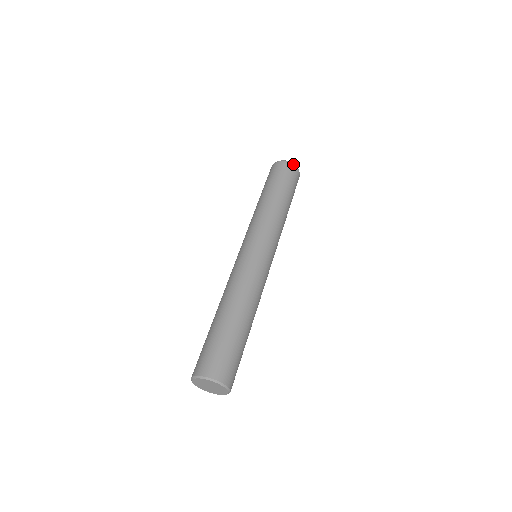
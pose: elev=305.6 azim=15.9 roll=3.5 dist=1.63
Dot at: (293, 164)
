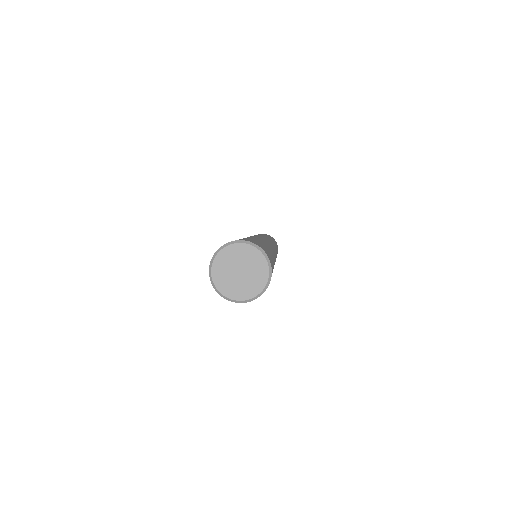
Dot at: occluded
